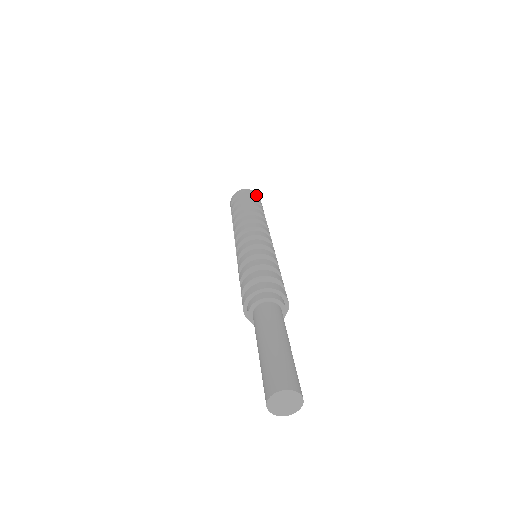
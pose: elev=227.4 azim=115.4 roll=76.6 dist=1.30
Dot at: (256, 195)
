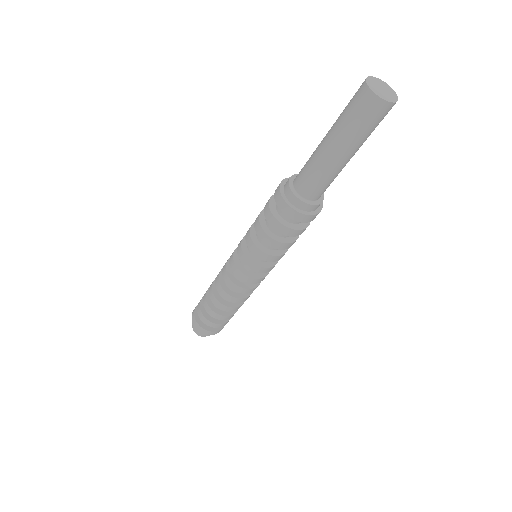
Dot at: occluded
